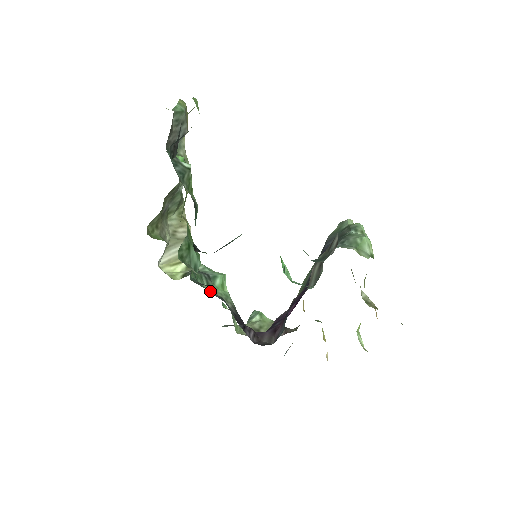
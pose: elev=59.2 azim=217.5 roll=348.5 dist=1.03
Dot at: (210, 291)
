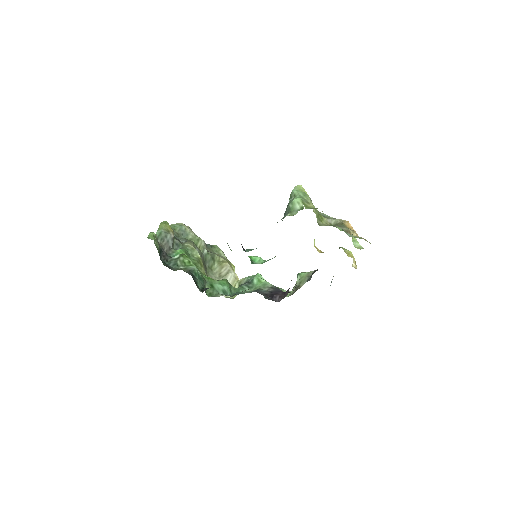
Dot at: (247, 292)
